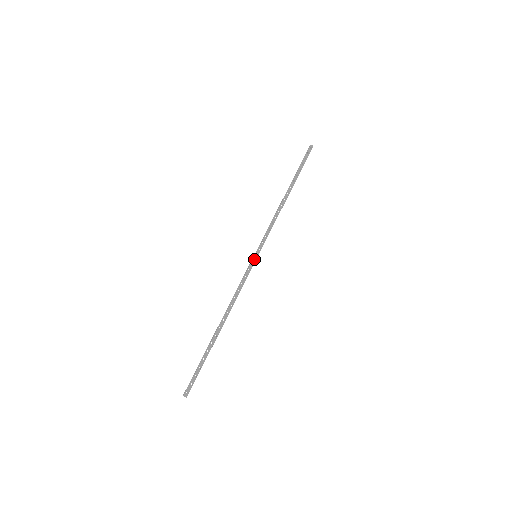
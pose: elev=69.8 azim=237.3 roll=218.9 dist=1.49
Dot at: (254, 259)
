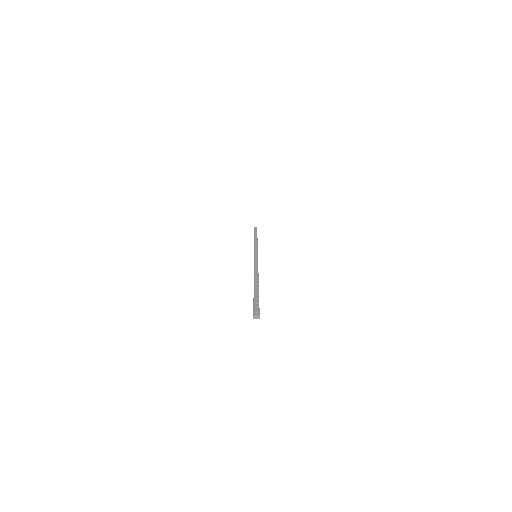
Dot at: (255, 256)
